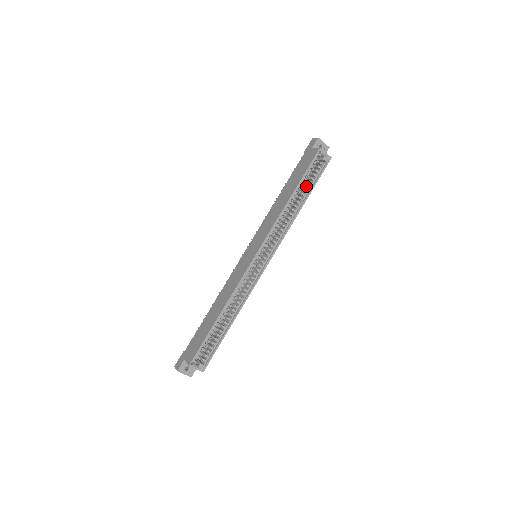
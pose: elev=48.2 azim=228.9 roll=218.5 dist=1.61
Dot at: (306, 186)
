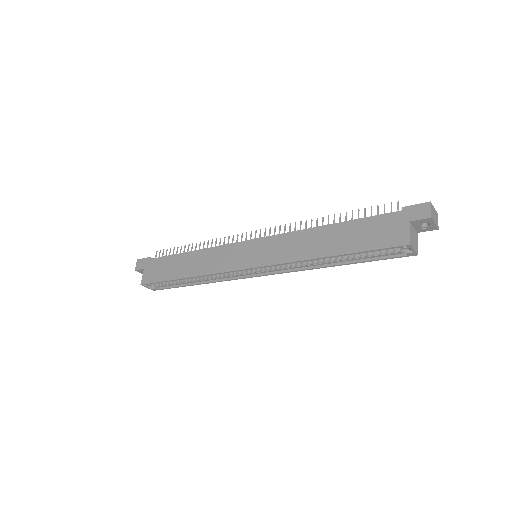
Dot at: (358, 255)
